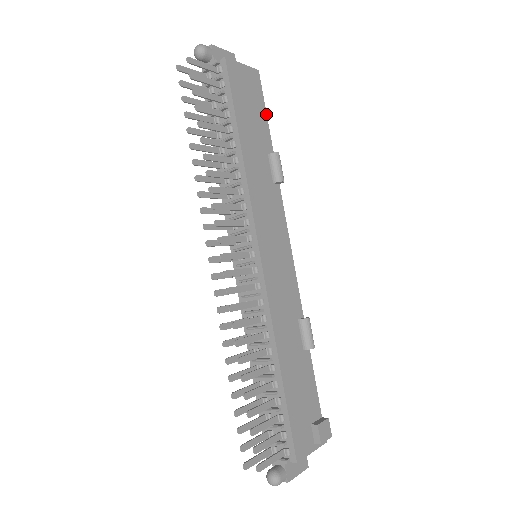
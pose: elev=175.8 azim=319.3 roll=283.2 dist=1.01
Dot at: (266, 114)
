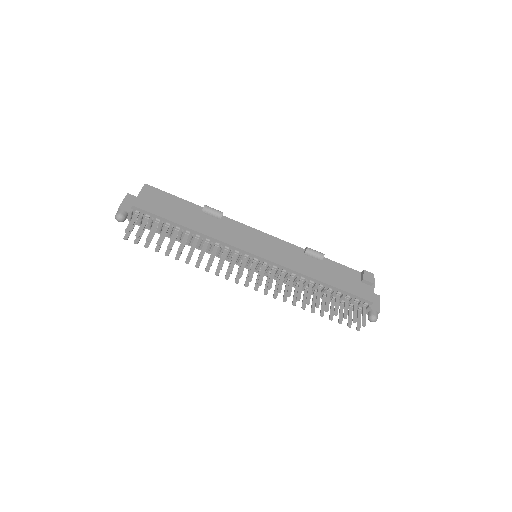
Dot at: (175, 196)
